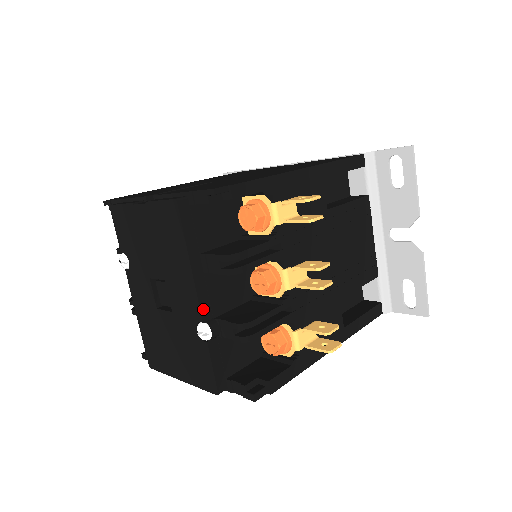
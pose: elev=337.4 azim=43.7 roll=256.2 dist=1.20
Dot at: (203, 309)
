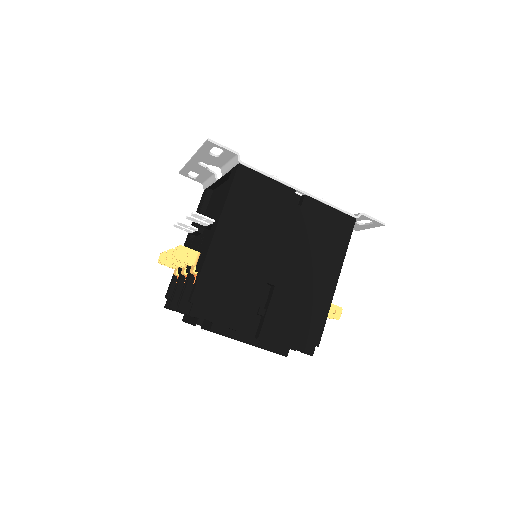
Dot at: occluded
